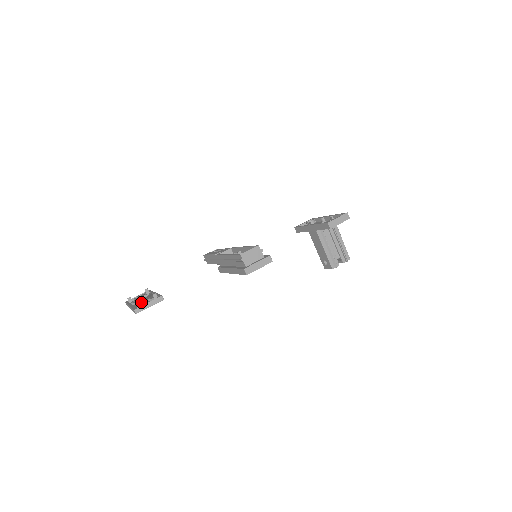
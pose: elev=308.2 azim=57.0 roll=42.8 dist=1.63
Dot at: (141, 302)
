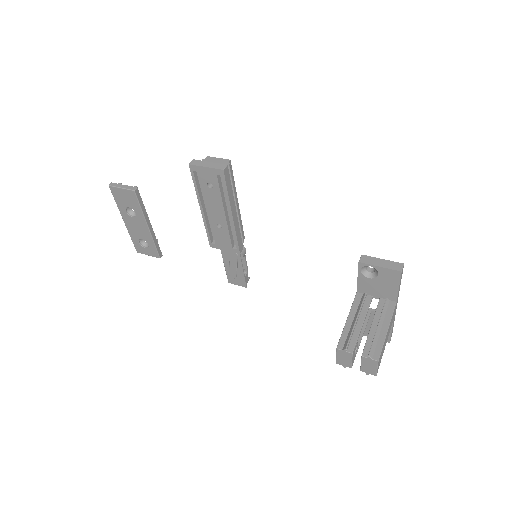
Dot at: occluded
